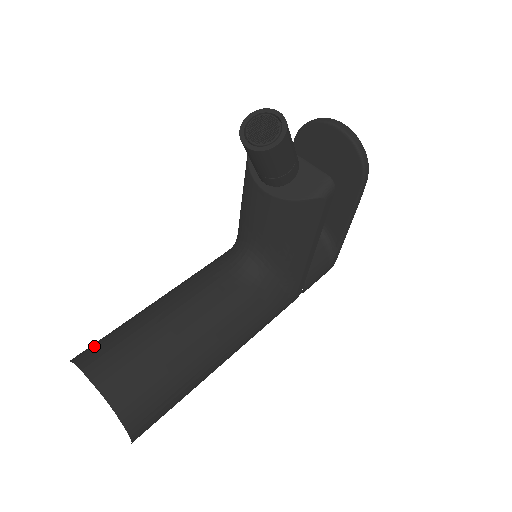
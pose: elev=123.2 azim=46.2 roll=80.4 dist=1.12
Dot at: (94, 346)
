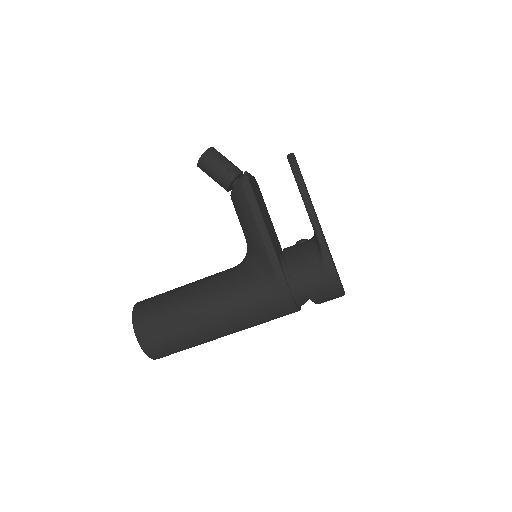
Dot at: occluded
